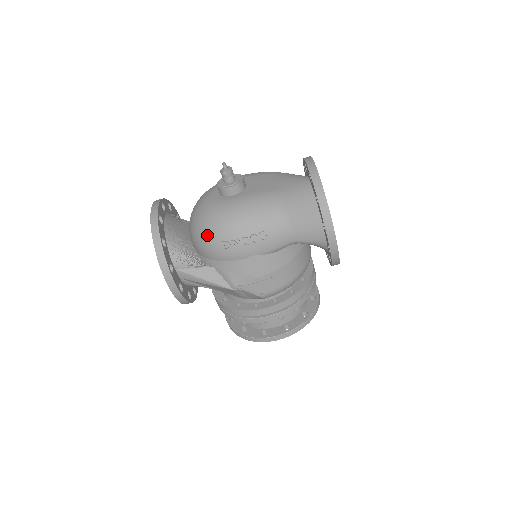
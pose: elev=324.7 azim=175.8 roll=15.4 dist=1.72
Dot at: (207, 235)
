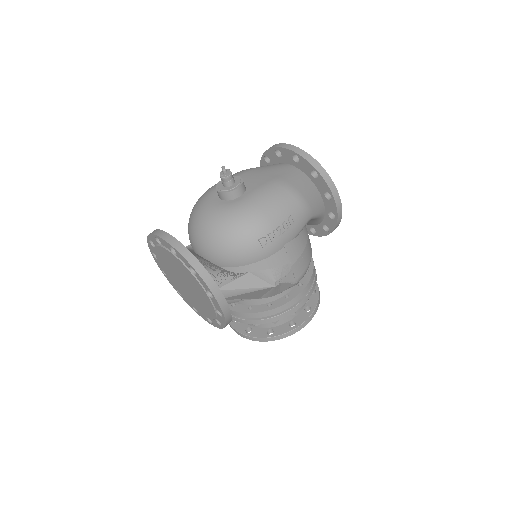
Dot at: (240, 240)
